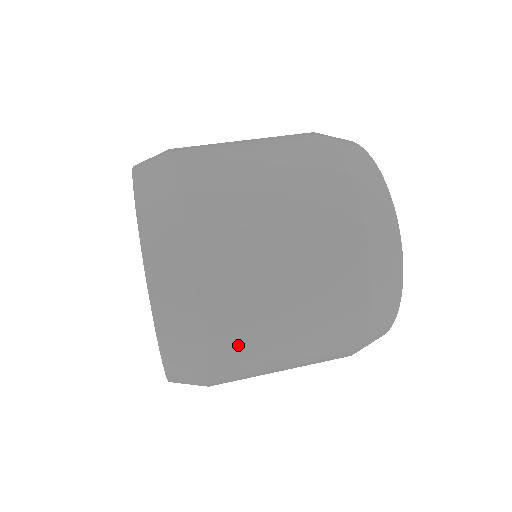
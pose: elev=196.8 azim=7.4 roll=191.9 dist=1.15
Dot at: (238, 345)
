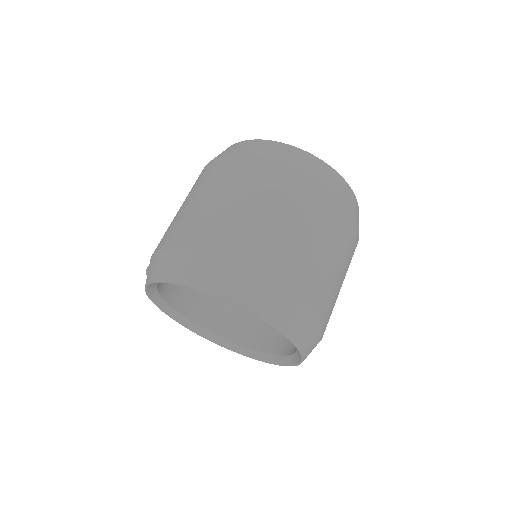
Dot at: (311, 283)
